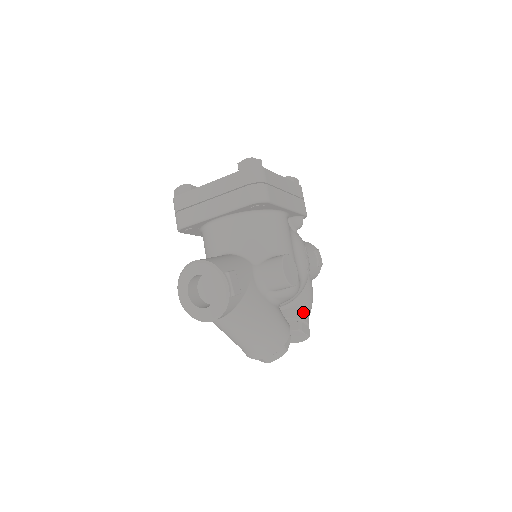
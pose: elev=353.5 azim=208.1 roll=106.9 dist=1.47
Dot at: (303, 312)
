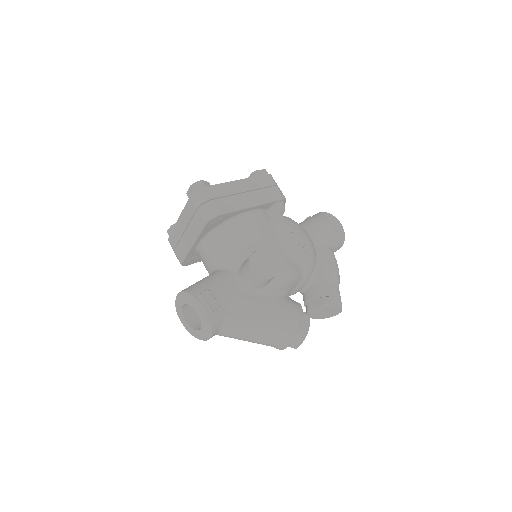
Dot at: (325, 286)
